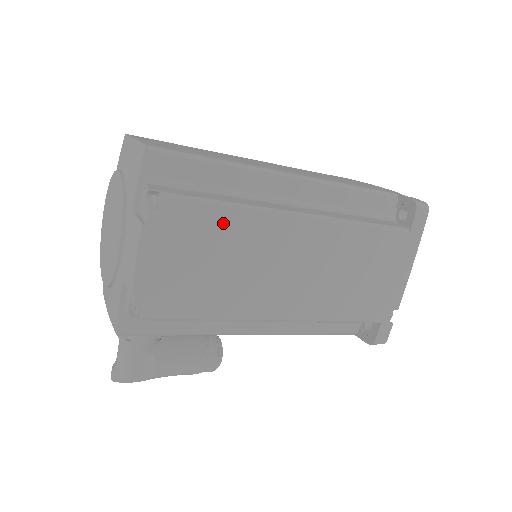
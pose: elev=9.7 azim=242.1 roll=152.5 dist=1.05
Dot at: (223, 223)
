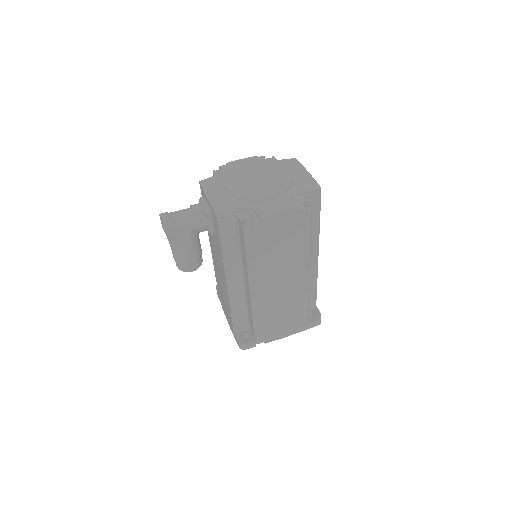
Dot at: (302, 241)
